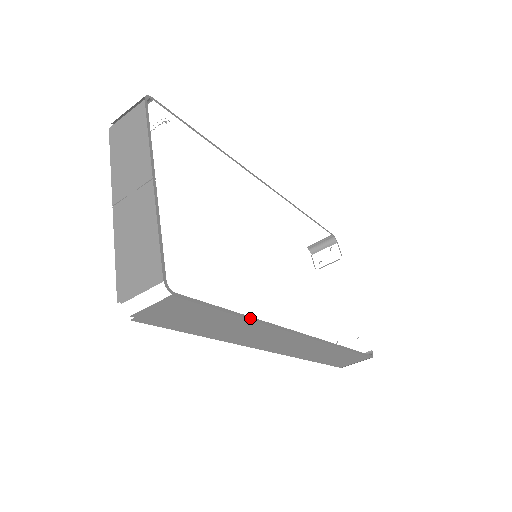
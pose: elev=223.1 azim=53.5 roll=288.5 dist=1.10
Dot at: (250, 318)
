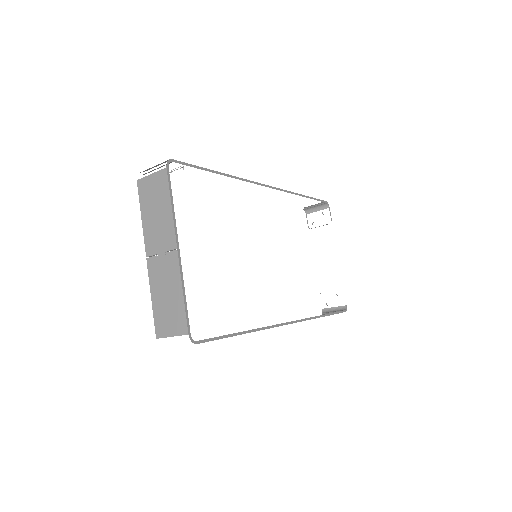
Dot at: (249, 331)
